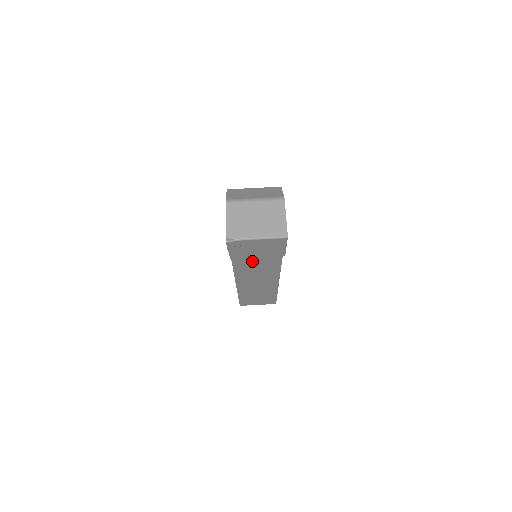
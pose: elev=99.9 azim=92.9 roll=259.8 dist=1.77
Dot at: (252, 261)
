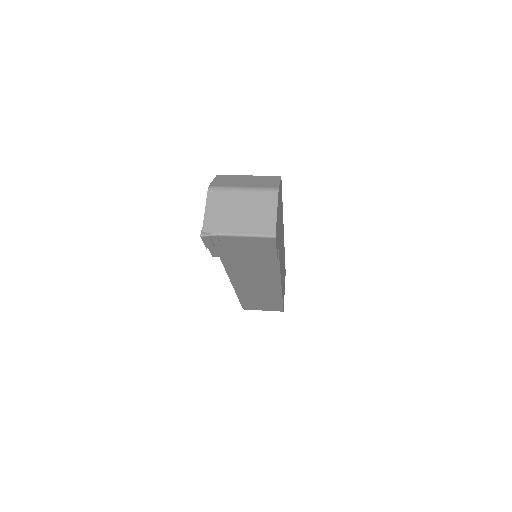
Dot at: (244, 261)
